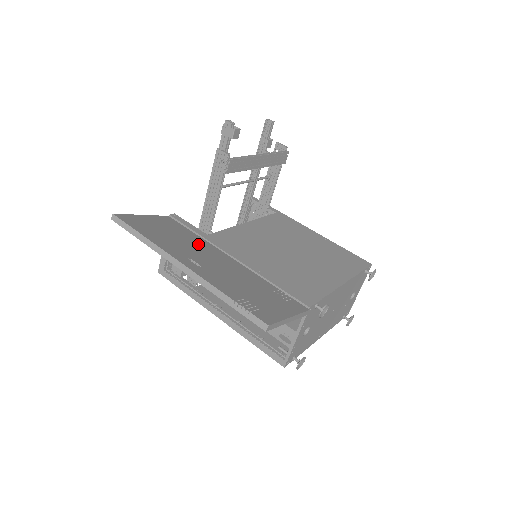
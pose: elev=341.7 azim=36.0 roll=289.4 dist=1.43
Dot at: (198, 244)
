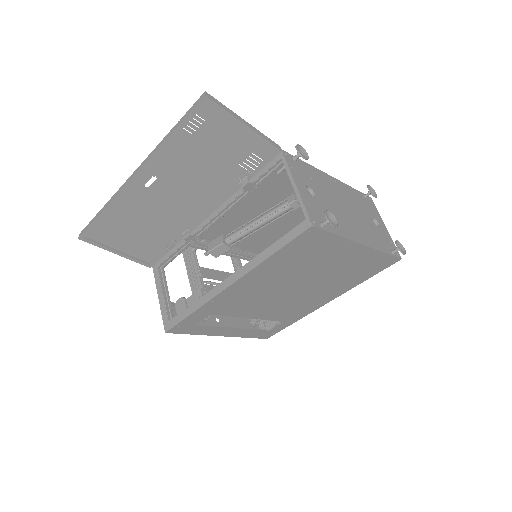
Dot at: (170, 222)
